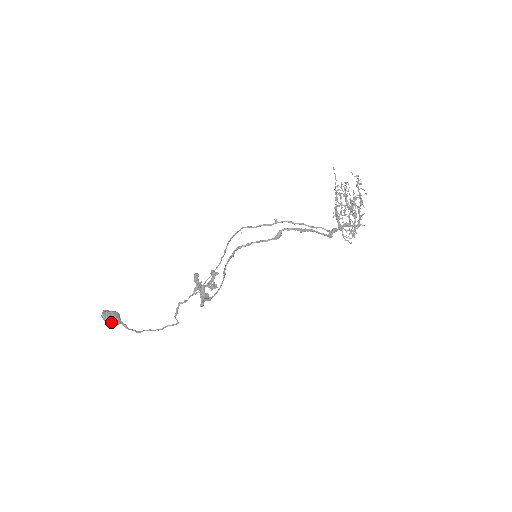
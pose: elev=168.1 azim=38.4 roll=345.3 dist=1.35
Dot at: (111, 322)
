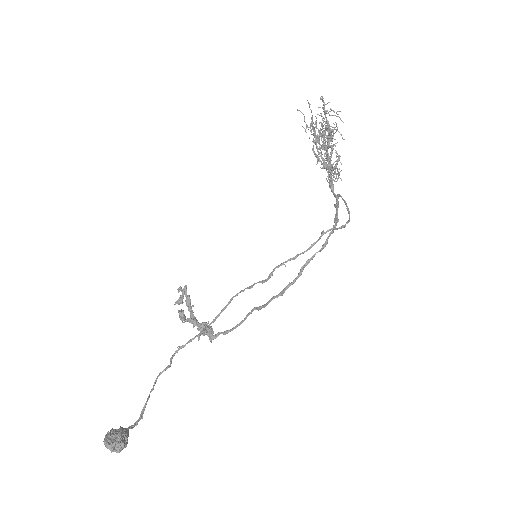
Dot at: (126, 445)
